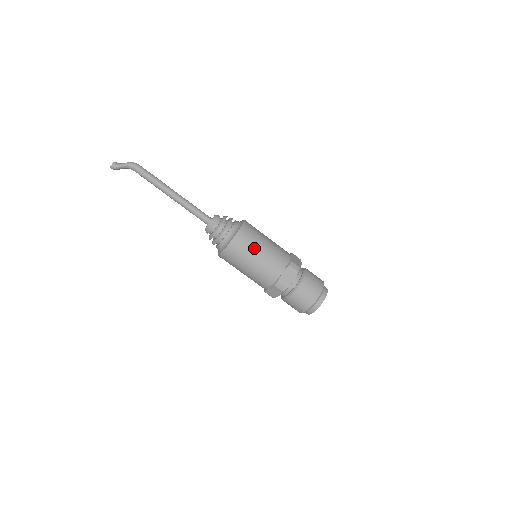
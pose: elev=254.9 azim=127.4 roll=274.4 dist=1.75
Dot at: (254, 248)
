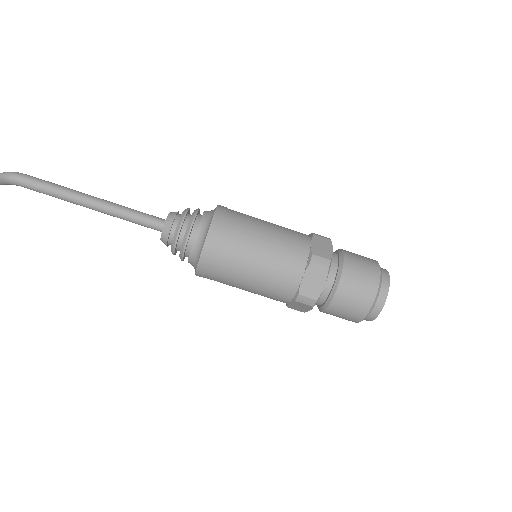
Dot at: (252, 221)
